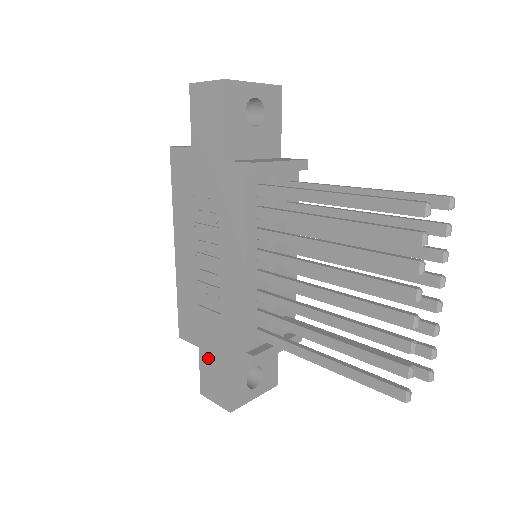
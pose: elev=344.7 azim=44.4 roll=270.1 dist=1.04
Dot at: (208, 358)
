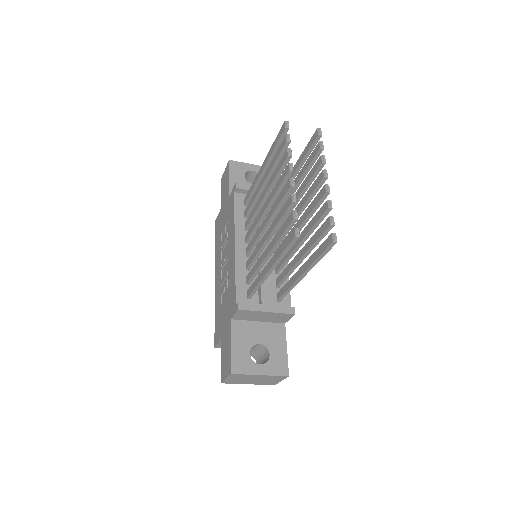
Dot at: (224, 341)
